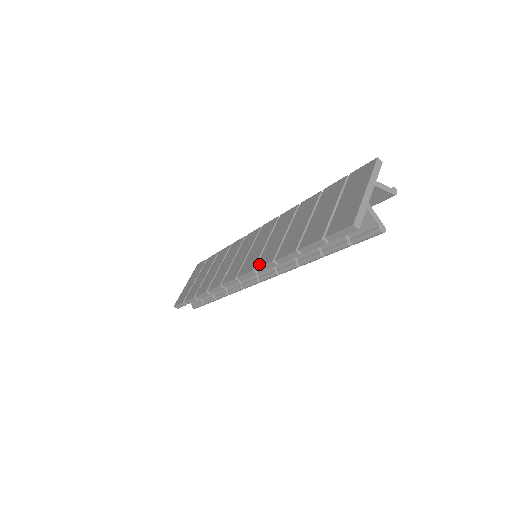
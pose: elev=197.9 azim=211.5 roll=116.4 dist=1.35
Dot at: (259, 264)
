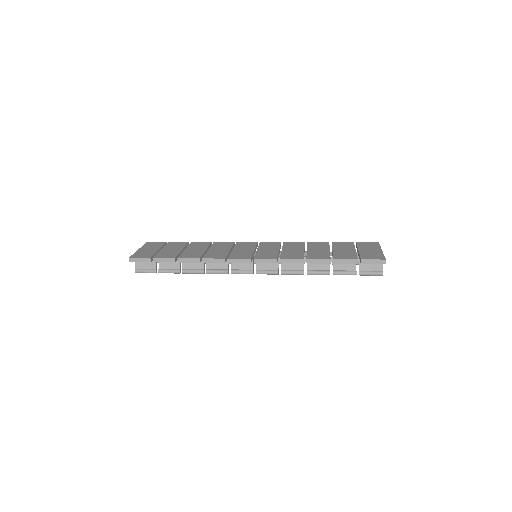
Dot at: (285, 257)
